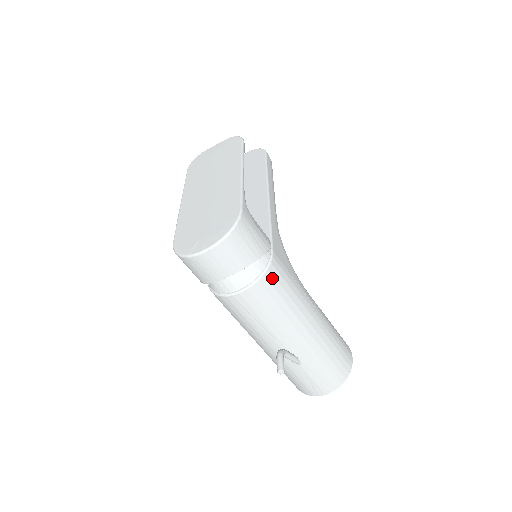
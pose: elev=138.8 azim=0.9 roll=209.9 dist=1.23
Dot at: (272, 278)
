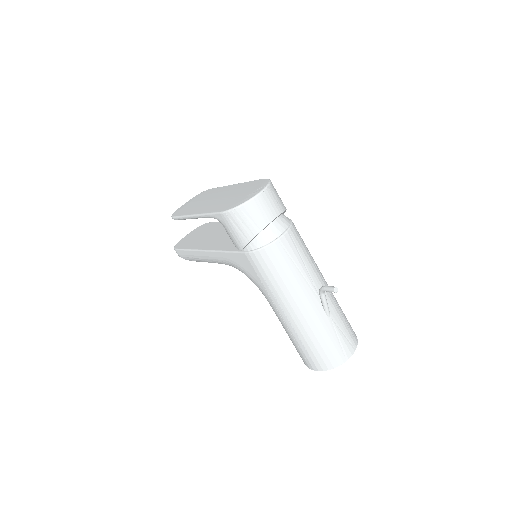
Dot at: (296, 229)
